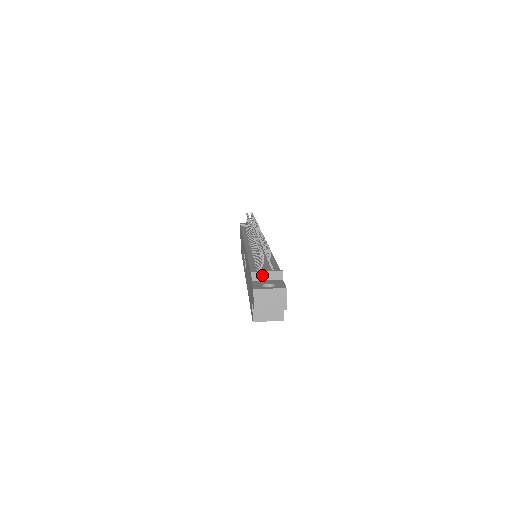
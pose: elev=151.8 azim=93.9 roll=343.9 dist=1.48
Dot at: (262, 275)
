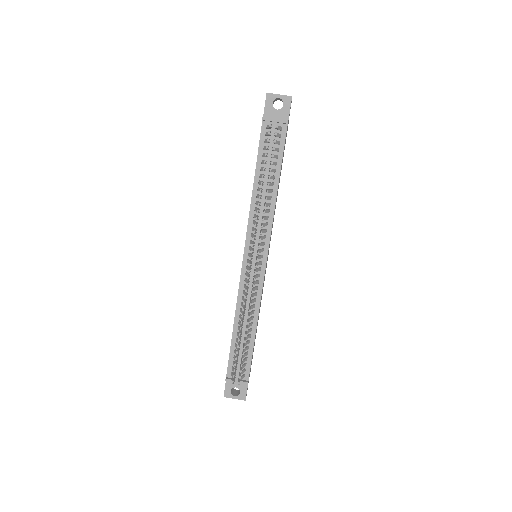
Dot at: occluded
